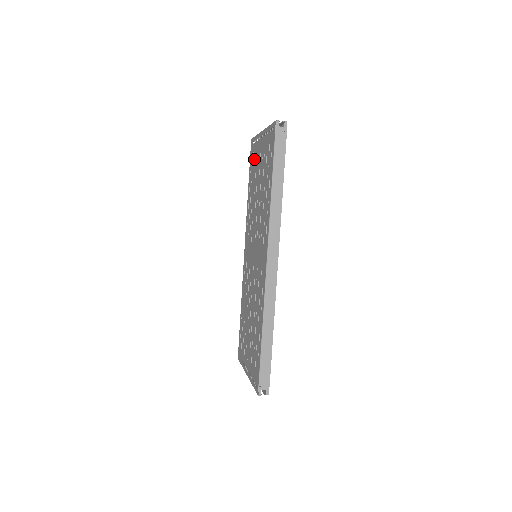
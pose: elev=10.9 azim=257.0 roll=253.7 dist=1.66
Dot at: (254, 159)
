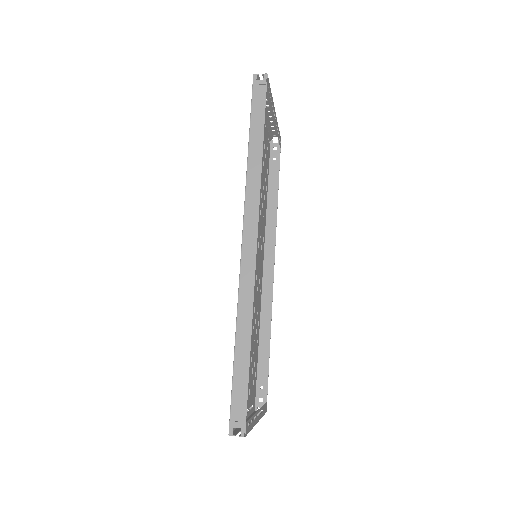
Dot at: (265, 152)
